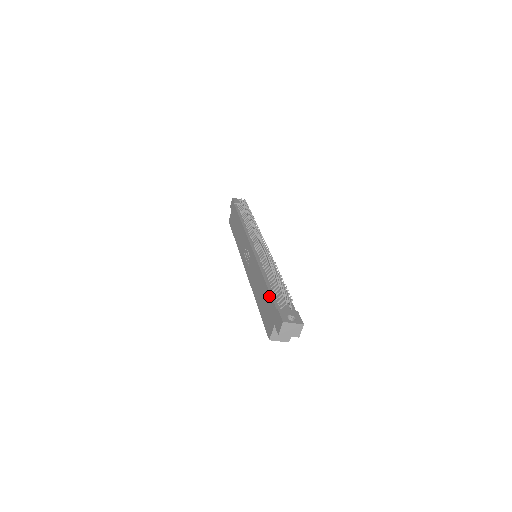
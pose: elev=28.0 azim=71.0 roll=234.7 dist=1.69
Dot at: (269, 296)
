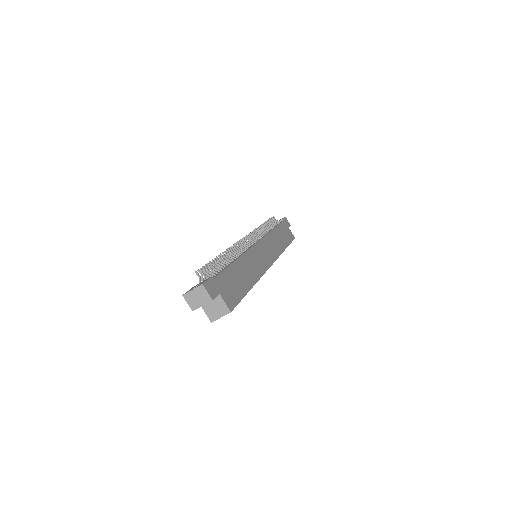
Dot at: occluded
